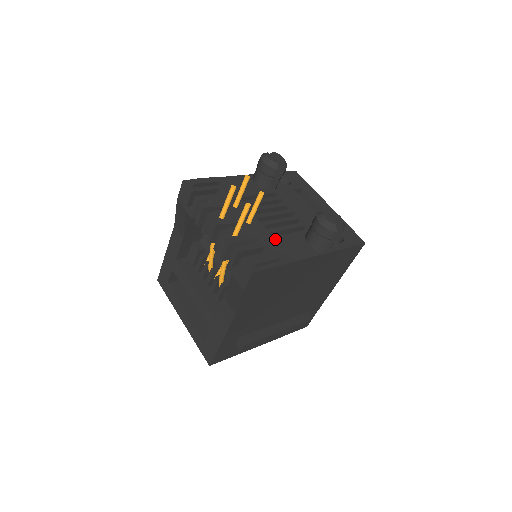
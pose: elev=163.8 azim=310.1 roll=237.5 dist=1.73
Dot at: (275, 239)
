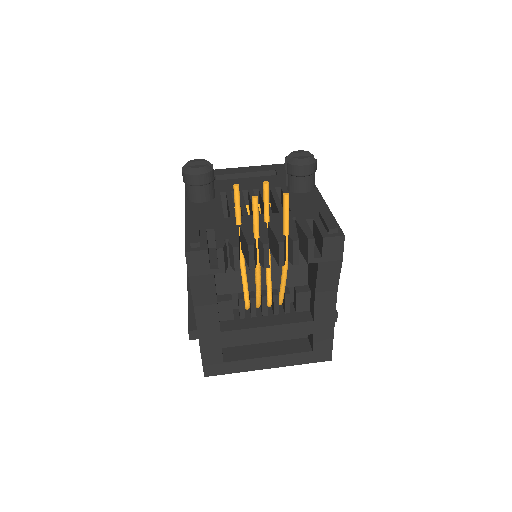
Dot at: (295, 210)
